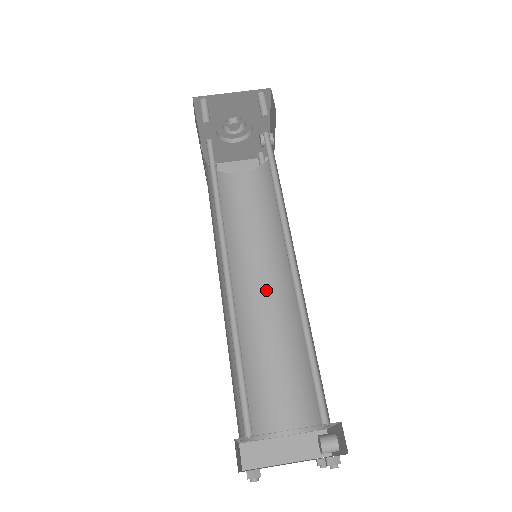
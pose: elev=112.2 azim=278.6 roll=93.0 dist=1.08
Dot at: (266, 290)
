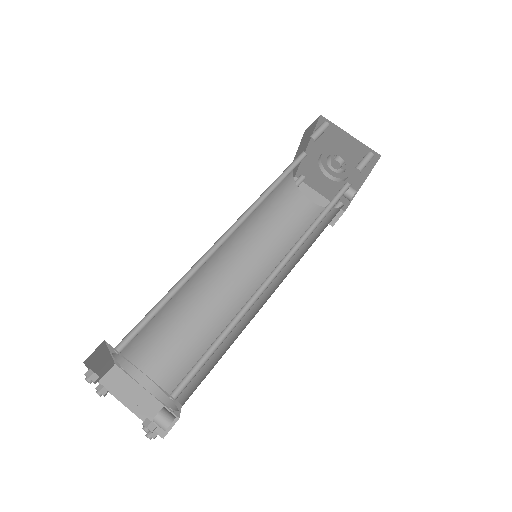
Dot at: (243, 289)
